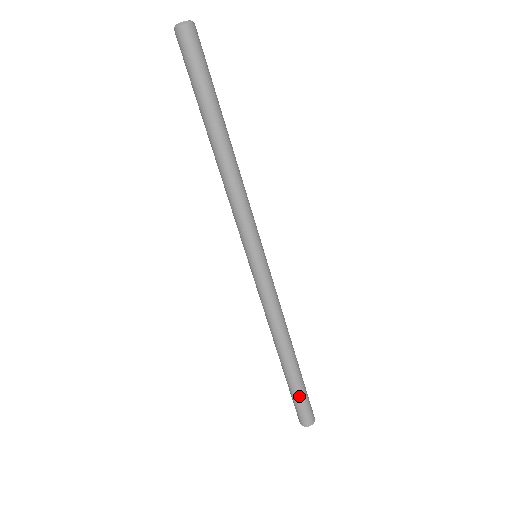
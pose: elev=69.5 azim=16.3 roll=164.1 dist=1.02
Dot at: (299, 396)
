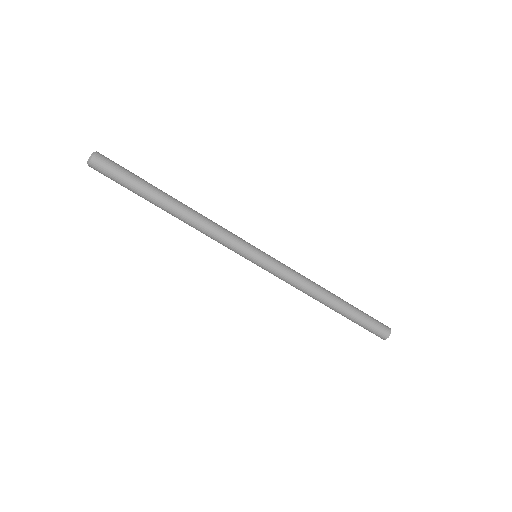
Dot at: (366, 318)
